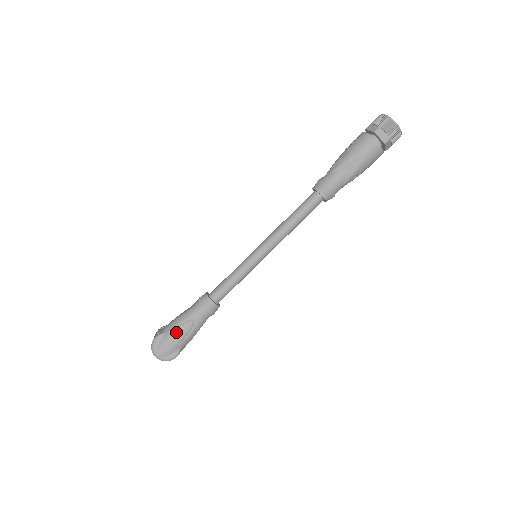
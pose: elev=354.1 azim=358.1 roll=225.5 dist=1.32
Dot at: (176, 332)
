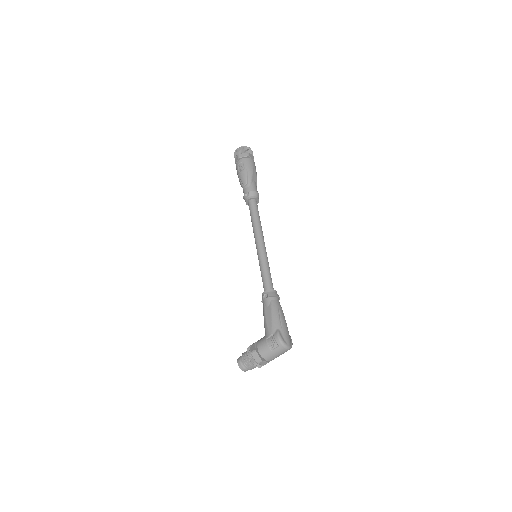
Dot at: (283, 322)
